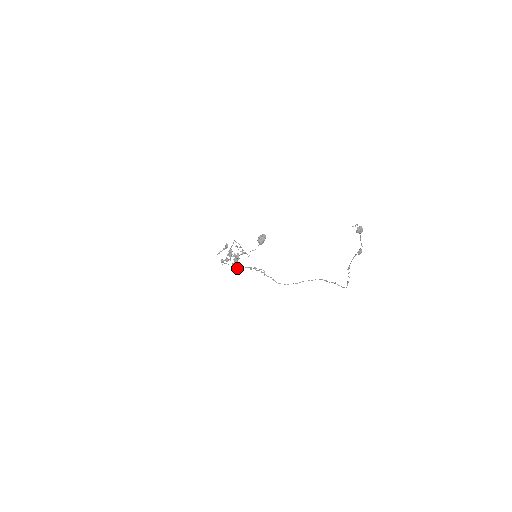
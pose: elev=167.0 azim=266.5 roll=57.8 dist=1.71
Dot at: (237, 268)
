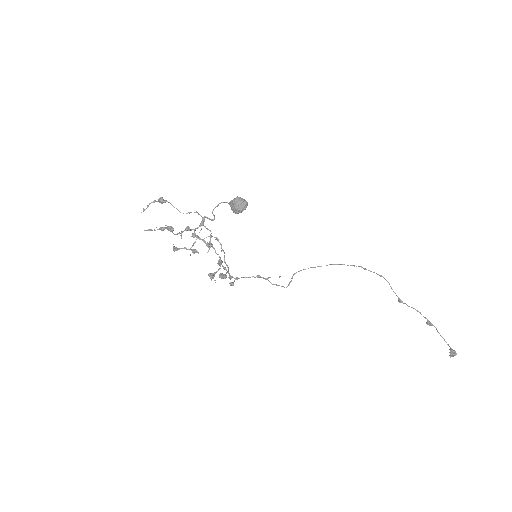
Dot at: (229, 274)
